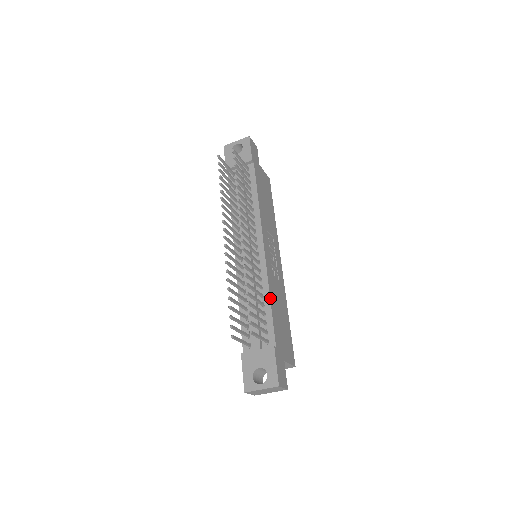
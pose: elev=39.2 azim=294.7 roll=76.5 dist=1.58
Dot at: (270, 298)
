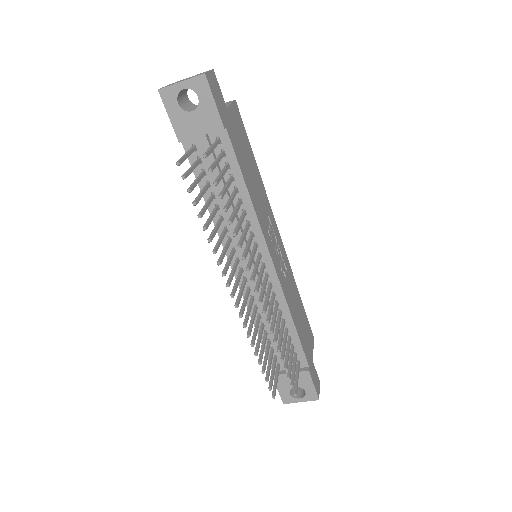
Dot at: (293, 322)
